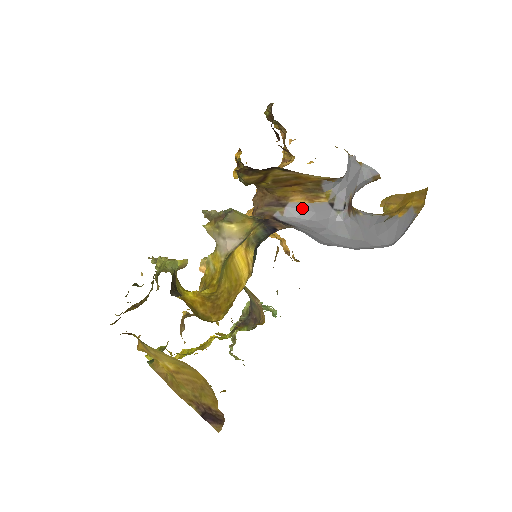
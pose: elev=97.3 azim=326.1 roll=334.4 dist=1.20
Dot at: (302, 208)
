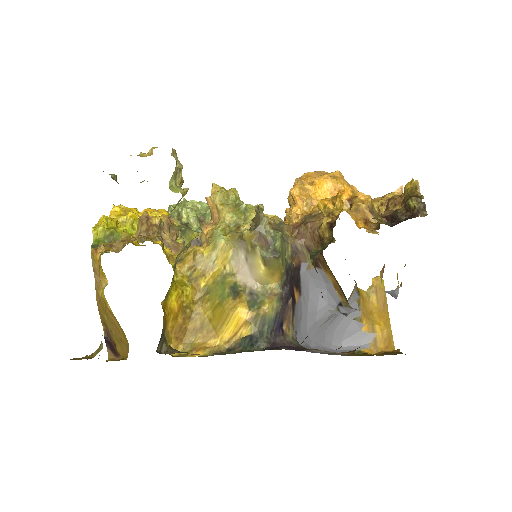
Dot at: (324, 279)
